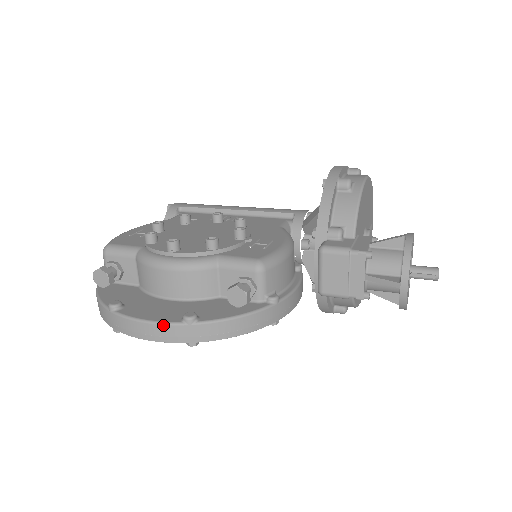
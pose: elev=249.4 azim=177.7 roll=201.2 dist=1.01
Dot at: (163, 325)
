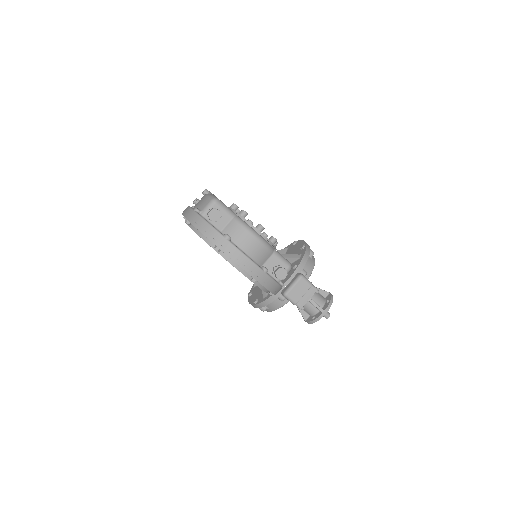
Dot at: (255, 265)
